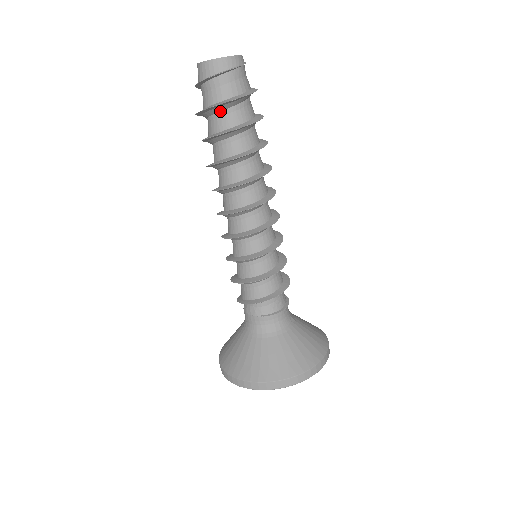
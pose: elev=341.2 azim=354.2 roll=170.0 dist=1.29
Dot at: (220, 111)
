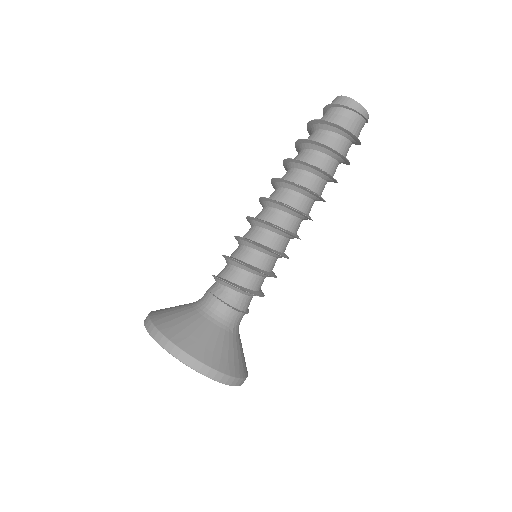
Dot at: (320, 129)
